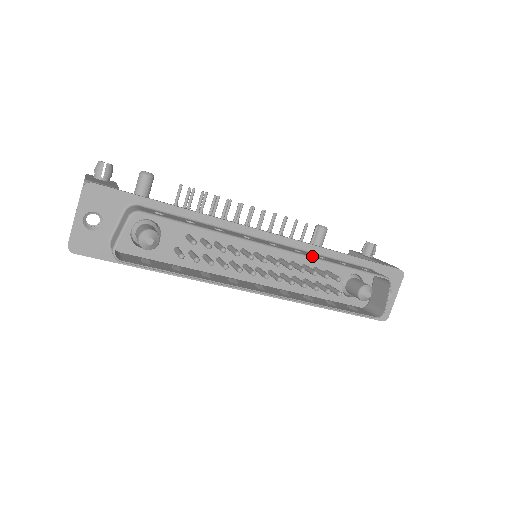
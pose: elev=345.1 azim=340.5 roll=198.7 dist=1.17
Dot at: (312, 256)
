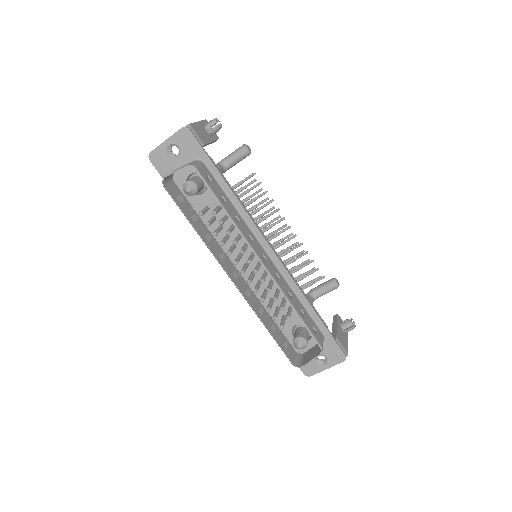
Dot at: (281, 287)
